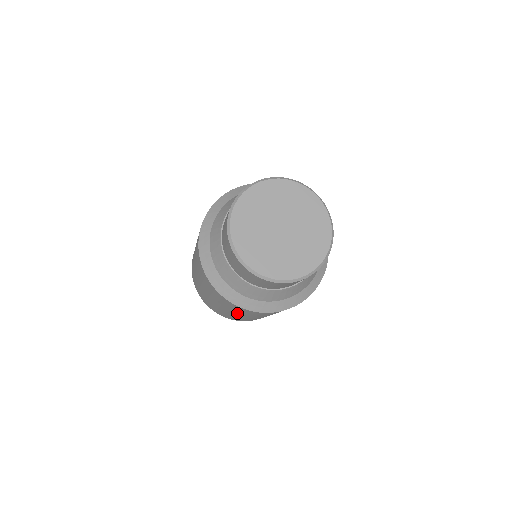
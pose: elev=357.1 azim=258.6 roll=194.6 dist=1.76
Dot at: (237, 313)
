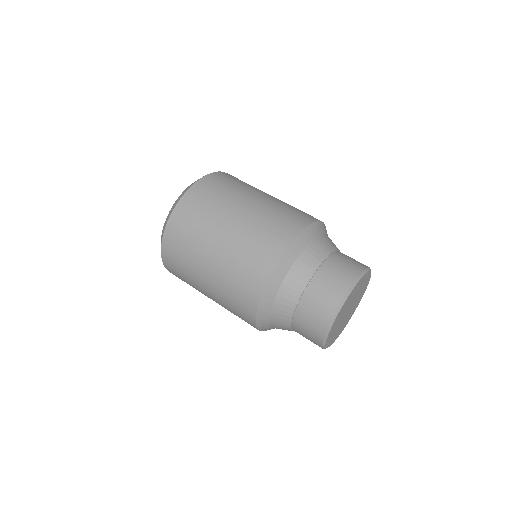
Dot at: occluded
